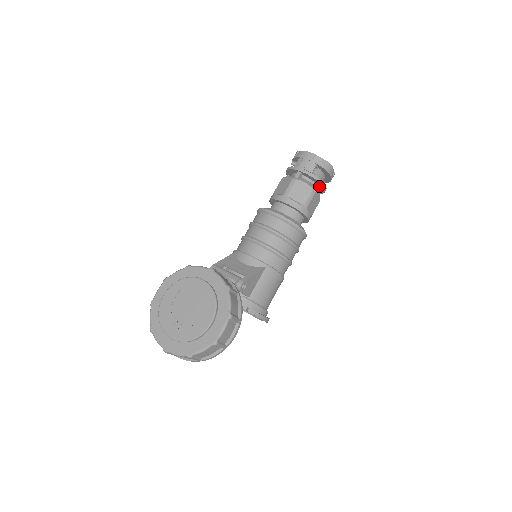
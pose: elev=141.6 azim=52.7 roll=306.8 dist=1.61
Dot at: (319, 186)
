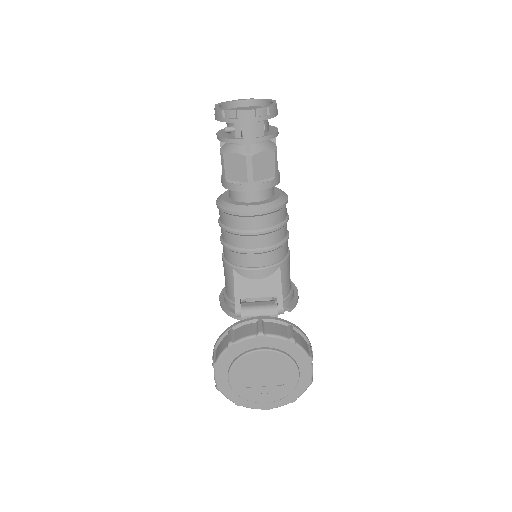
Dot at: occluded
